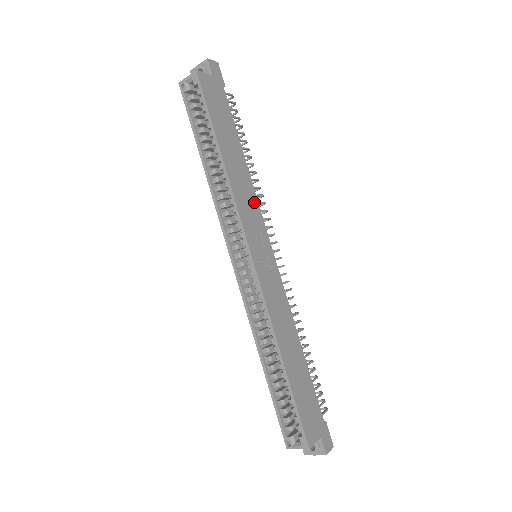
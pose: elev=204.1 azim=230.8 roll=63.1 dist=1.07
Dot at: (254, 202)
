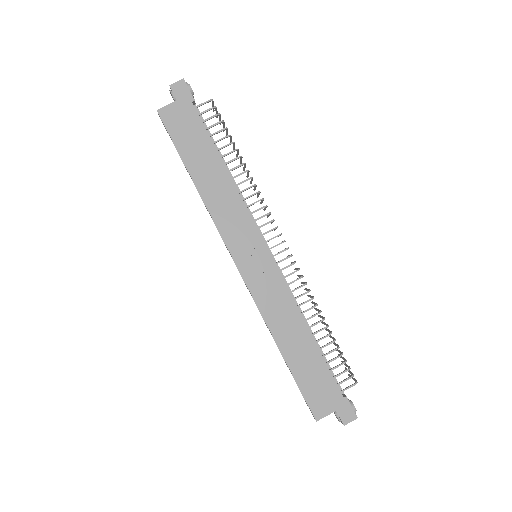
Dot at: (240, 209)
